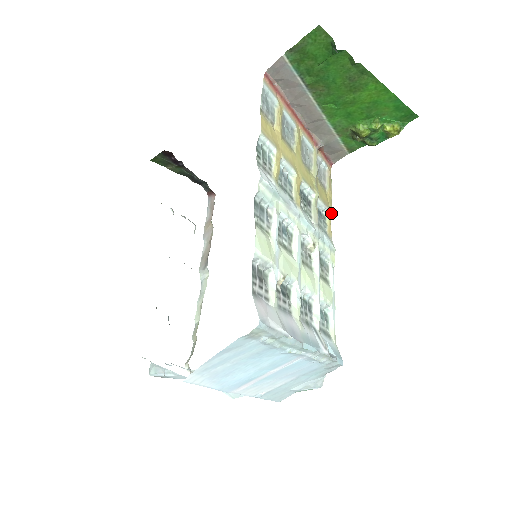
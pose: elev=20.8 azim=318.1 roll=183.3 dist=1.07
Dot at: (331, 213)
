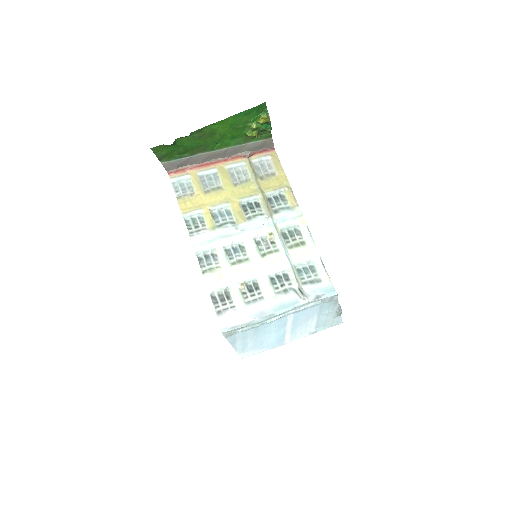
Dot at: (288, 188)
